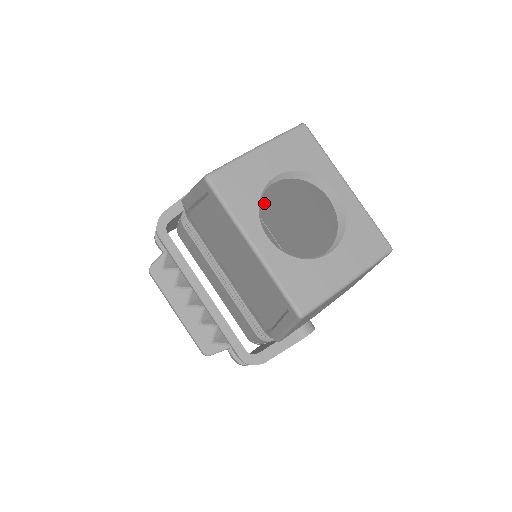
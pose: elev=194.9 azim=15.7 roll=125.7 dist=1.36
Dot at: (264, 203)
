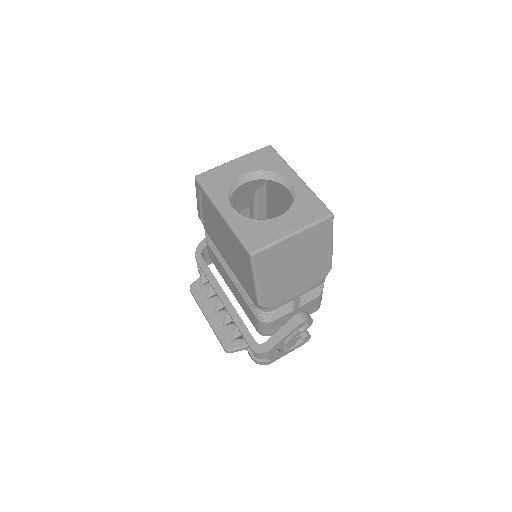
Dot at: occluded
